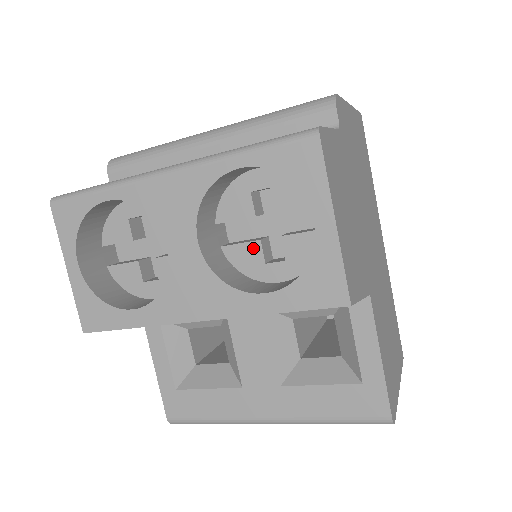
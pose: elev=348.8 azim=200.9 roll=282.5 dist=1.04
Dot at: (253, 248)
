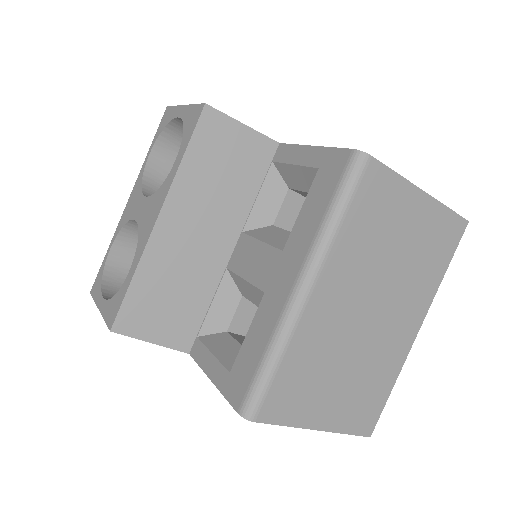
Dot at: occluded
